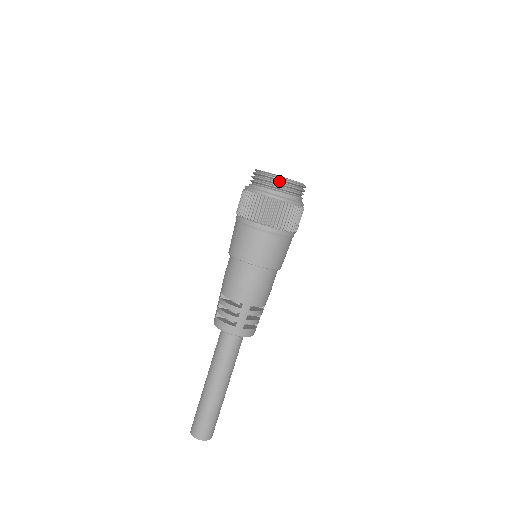
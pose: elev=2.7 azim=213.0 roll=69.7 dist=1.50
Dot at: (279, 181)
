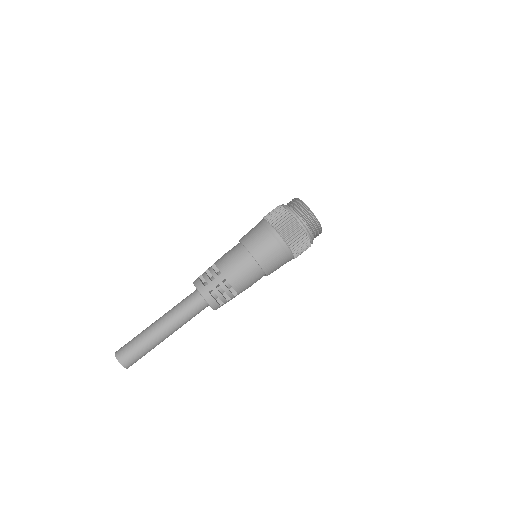
Dot at: (319, 231)
